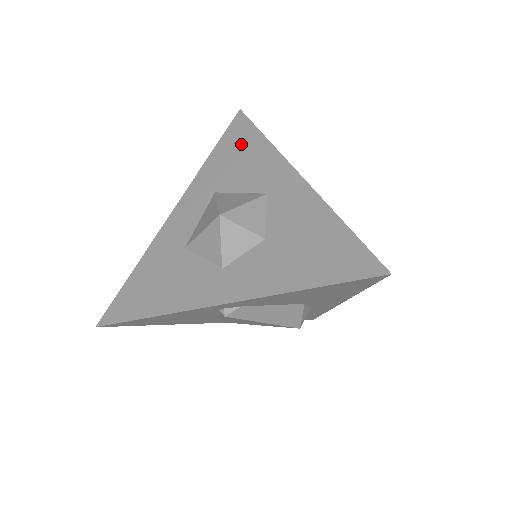
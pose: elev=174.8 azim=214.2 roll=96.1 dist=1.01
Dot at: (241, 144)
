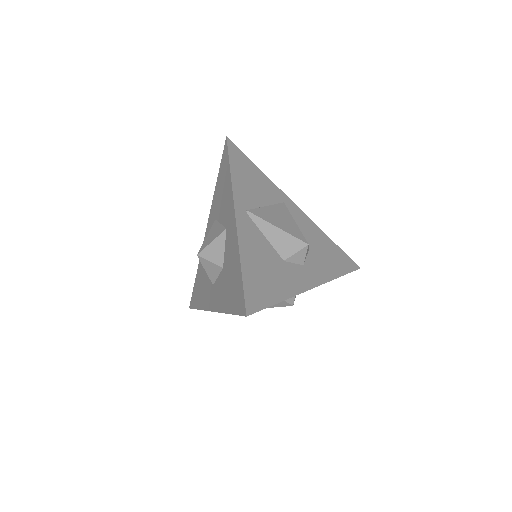
Dot at: (224, 176)
